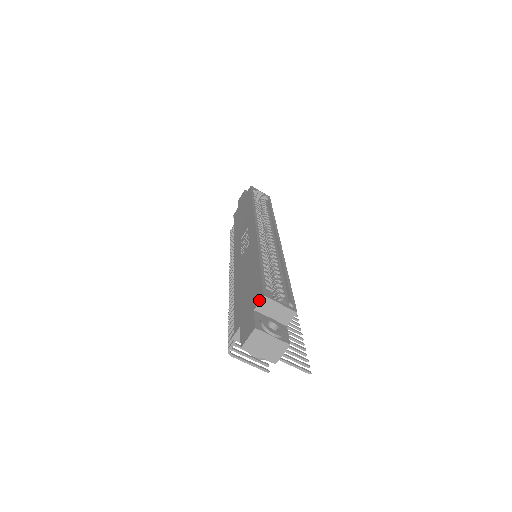
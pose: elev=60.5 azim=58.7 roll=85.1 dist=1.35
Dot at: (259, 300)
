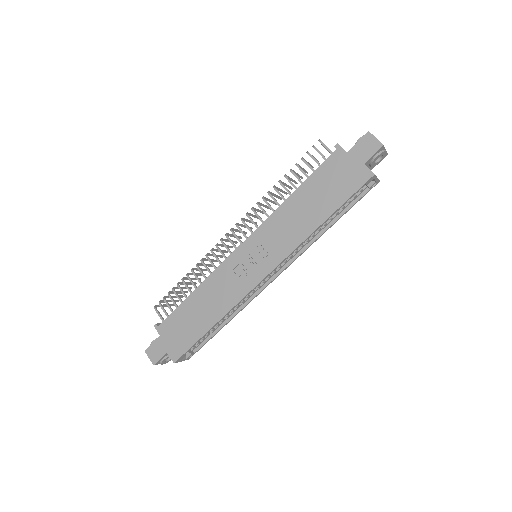
Dot at: (172, 358)
